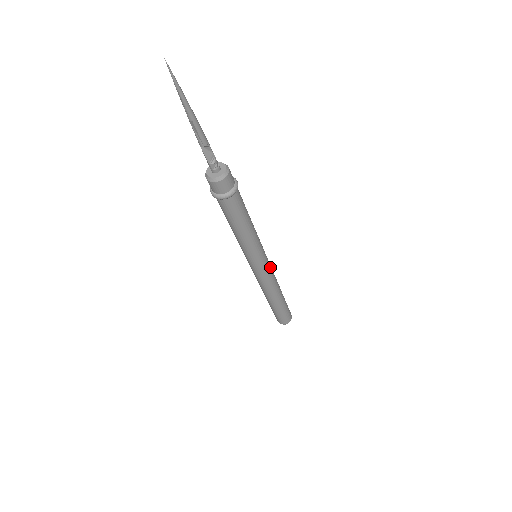
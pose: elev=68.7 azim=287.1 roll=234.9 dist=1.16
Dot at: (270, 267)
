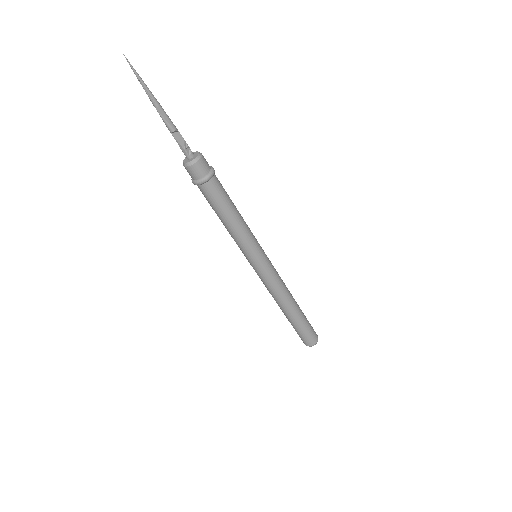
Dot at: (272, 265)
